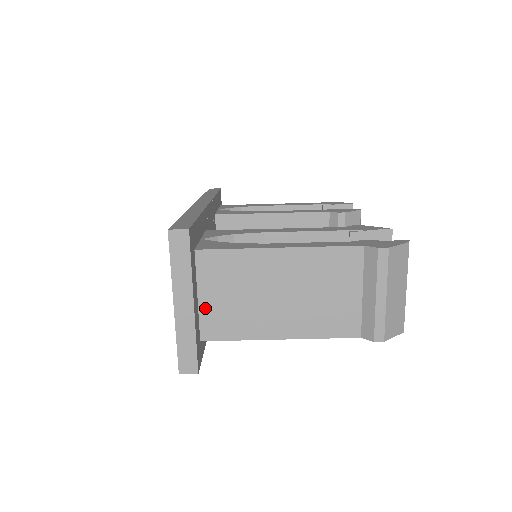
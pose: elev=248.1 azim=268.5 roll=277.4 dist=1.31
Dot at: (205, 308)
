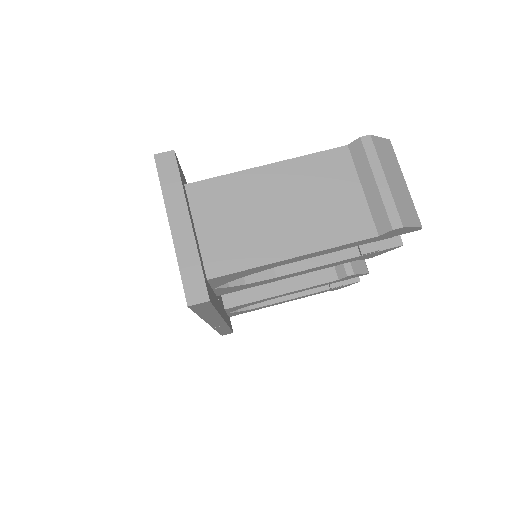
Dot at: (205, 241)
